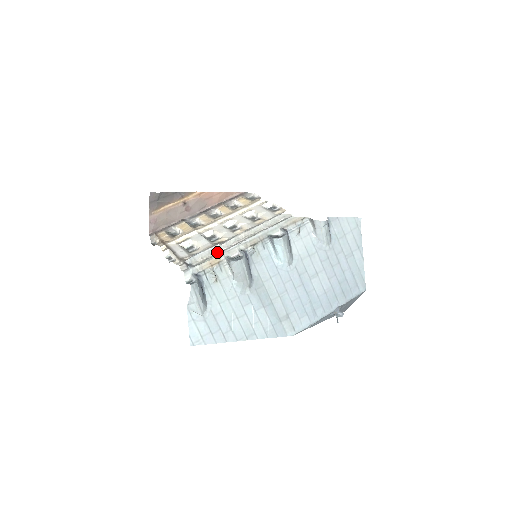
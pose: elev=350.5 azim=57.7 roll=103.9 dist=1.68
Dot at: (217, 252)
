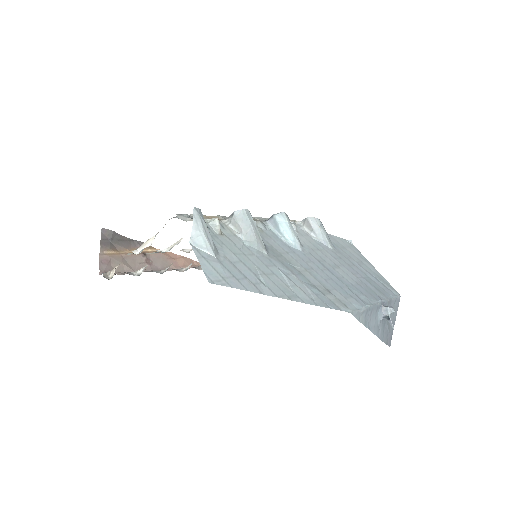
Dot at: occluded
